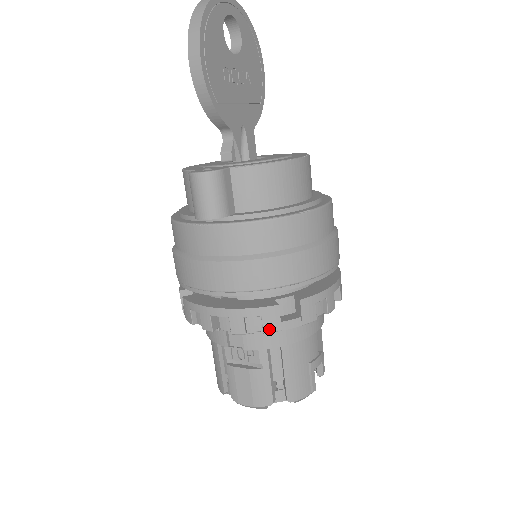
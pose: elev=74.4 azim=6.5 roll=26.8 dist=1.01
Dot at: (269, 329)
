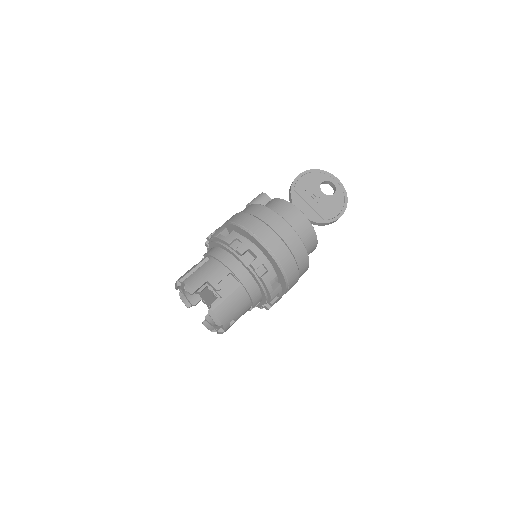
Dot at: (214, 235)
